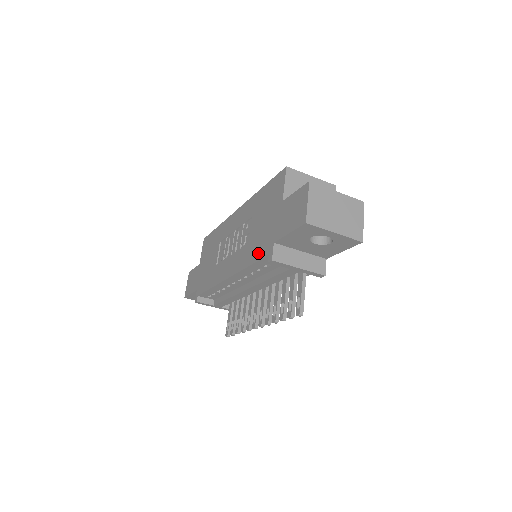
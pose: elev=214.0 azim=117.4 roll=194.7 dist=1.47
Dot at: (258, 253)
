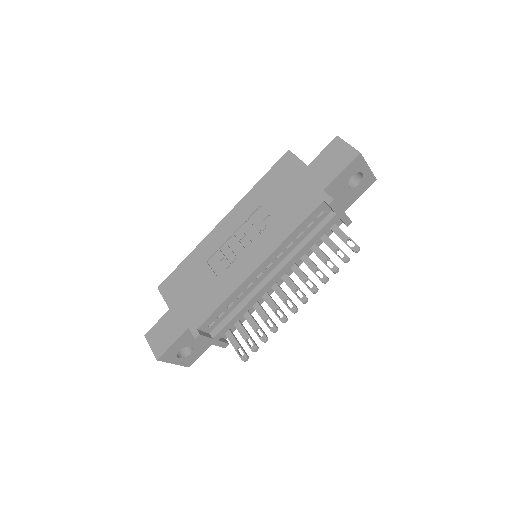
Dot at: (303, 212)
